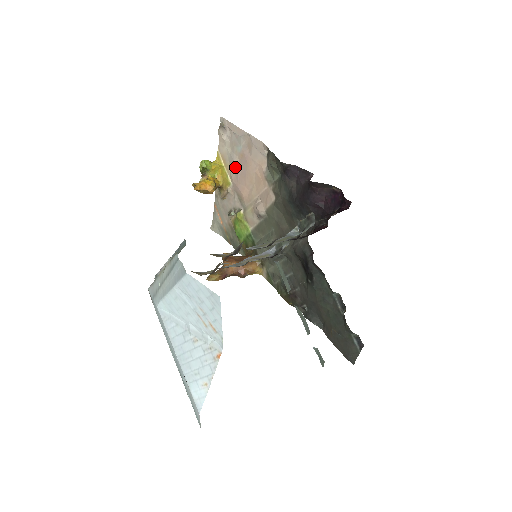
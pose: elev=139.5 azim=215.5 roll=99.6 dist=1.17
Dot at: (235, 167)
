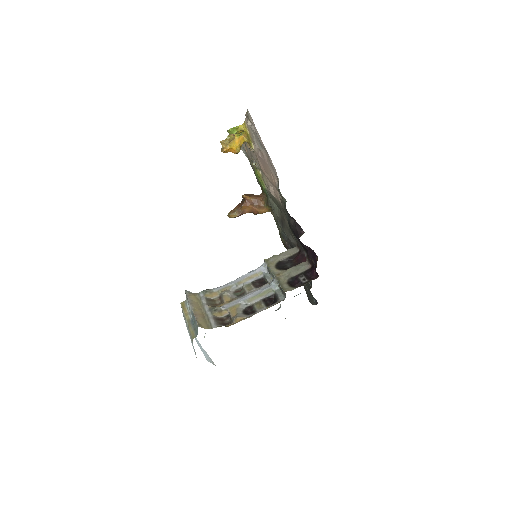
Dot at: occluded
